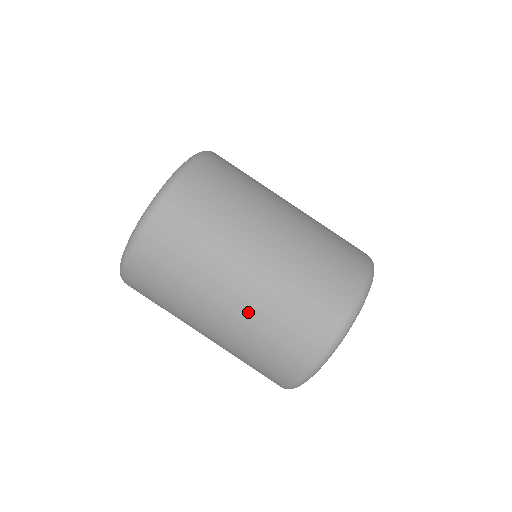
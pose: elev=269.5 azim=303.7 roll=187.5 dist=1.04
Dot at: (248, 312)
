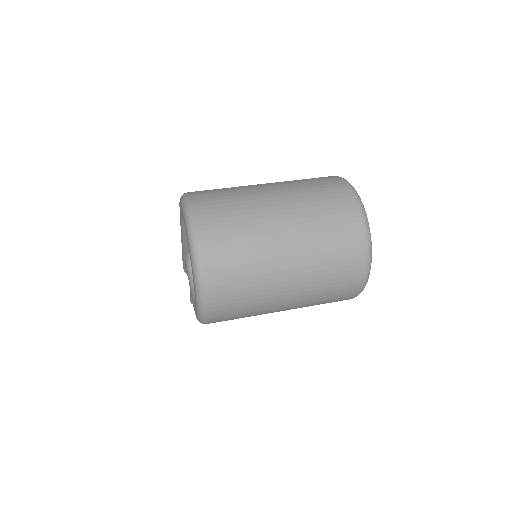
Dot at: (305, 249)
